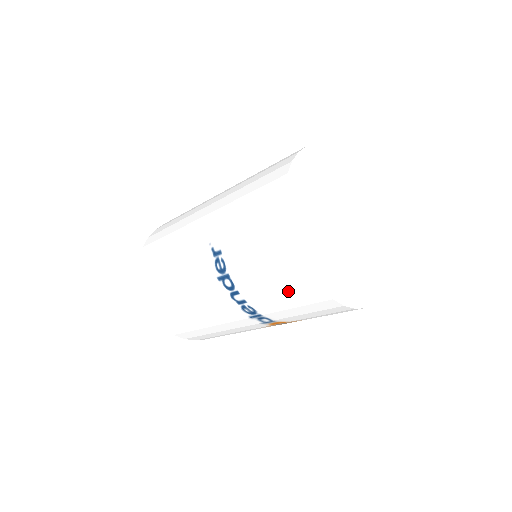
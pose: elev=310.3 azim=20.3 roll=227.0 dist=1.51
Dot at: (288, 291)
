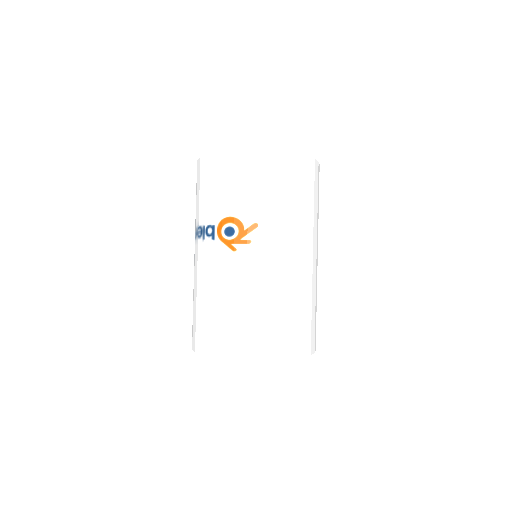
Dot at: (198, 184)
